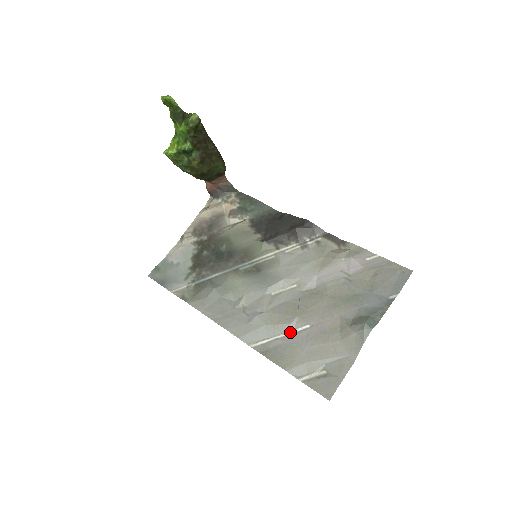
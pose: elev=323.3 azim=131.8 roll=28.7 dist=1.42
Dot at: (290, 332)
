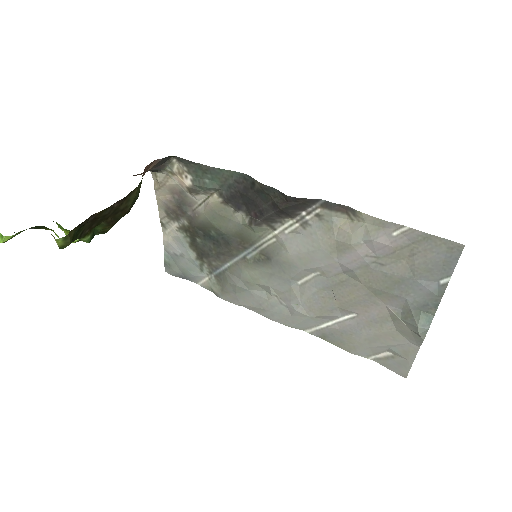
Dot at: (338, 320)
